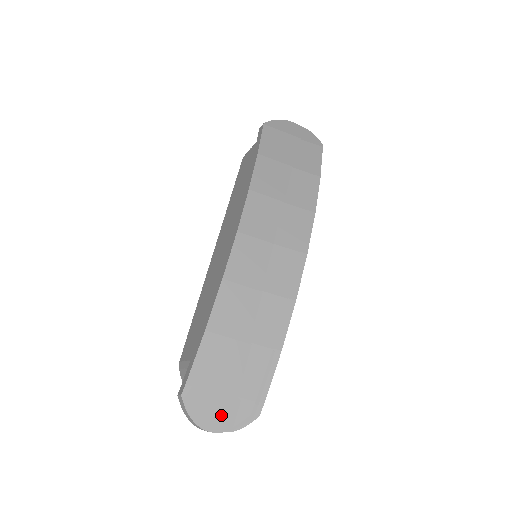
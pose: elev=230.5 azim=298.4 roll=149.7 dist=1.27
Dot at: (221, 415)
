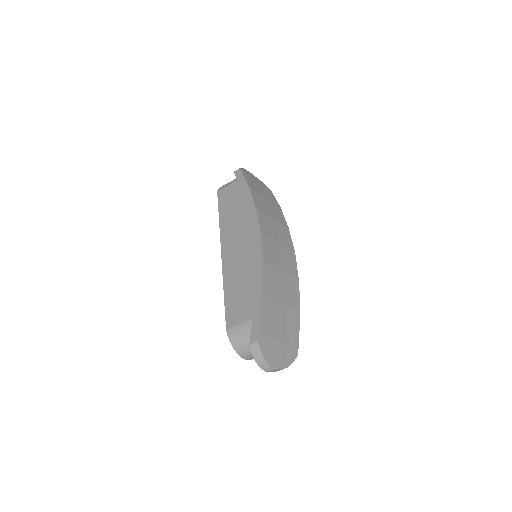
Dot at: (279, 356)
